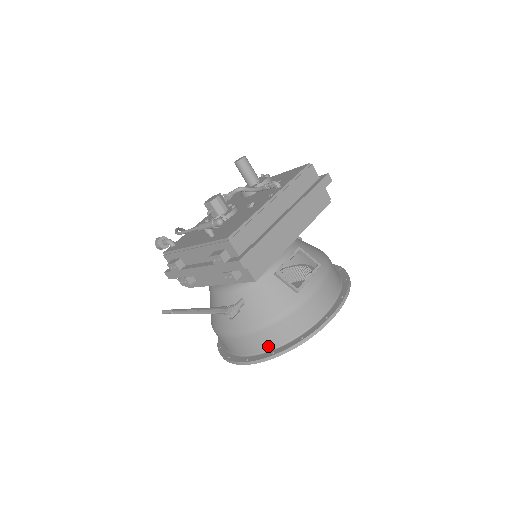
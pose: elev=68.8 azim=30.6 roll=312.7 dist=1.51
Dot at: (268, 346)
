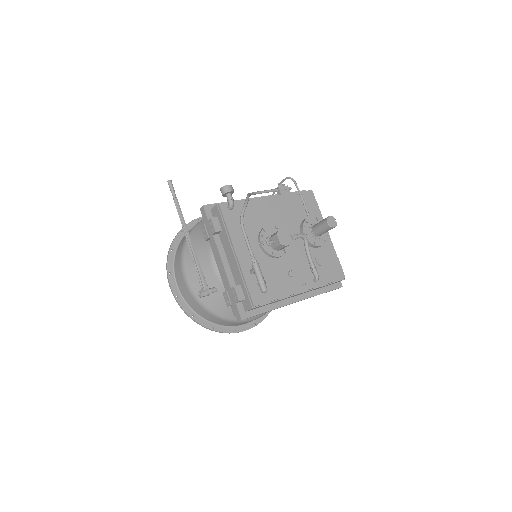
Dot at: (195, 310)
